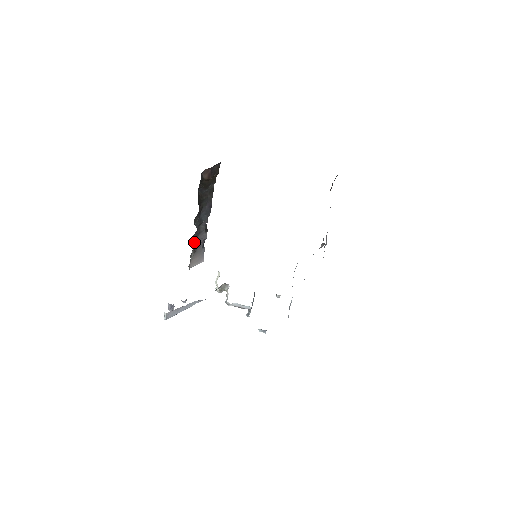
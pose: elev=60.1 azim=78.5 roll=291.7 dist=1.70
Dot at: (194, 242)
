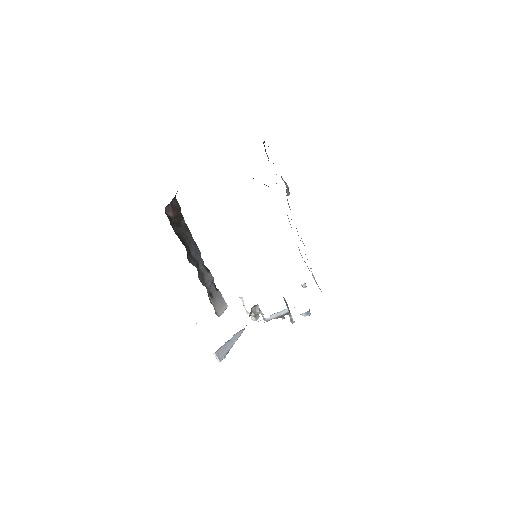
Dot at: (204, 285)
